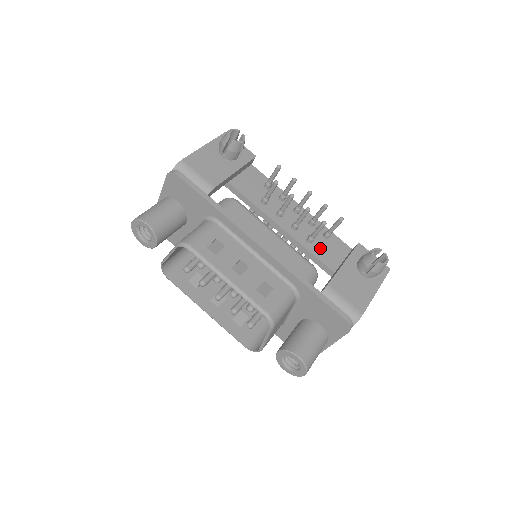
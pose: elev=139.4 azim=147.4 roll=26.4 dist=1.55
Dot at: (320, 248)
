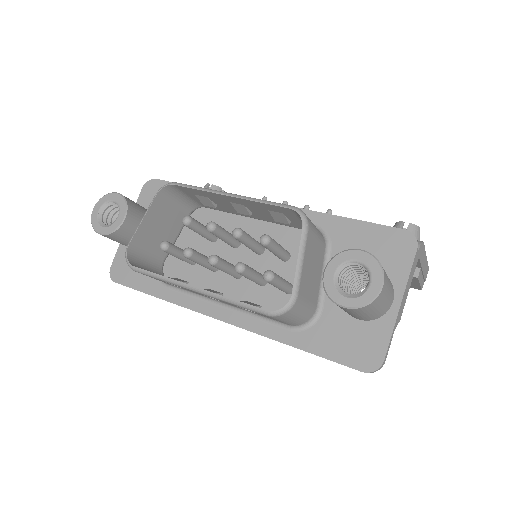
Dot at: occluded
